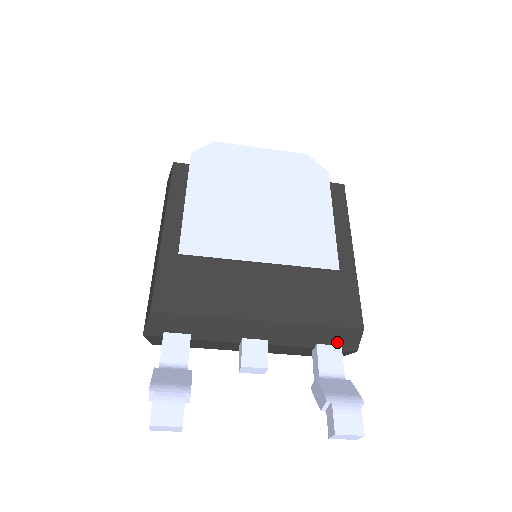
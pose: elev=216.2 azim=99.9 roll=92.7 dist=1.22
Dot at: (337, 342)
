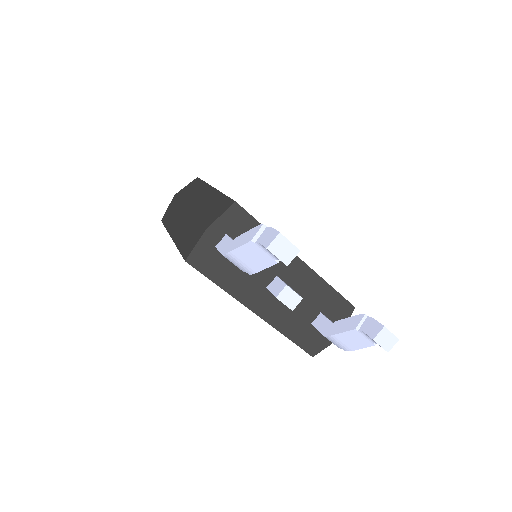
Dot at: (333, 317)
